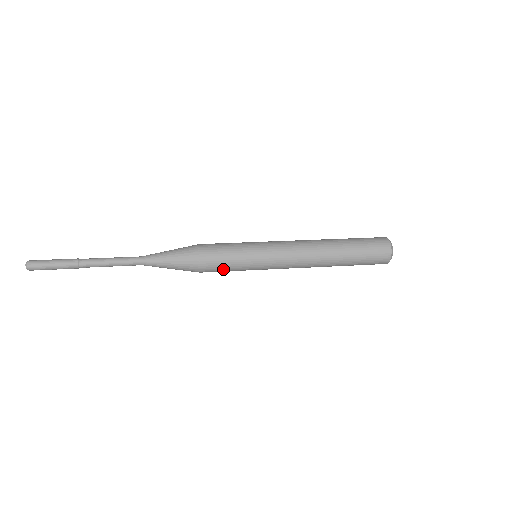
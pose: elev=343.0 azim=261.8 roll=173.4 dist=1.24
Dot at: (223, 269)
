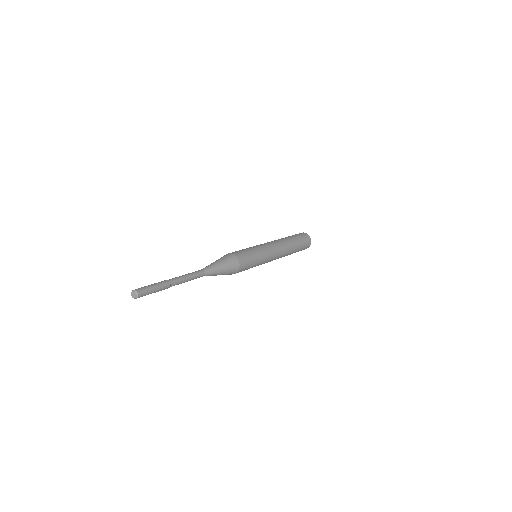
Dot at: (248, 267)
